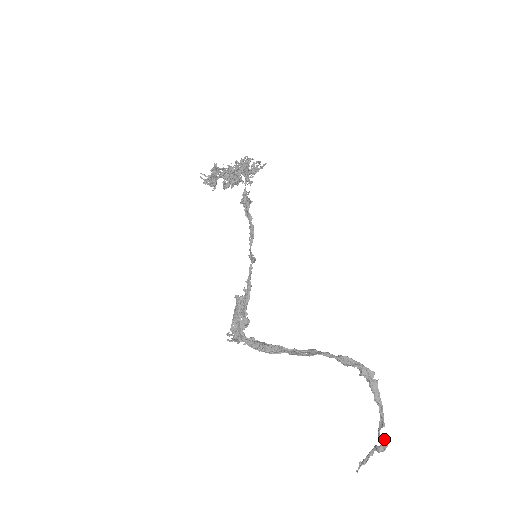
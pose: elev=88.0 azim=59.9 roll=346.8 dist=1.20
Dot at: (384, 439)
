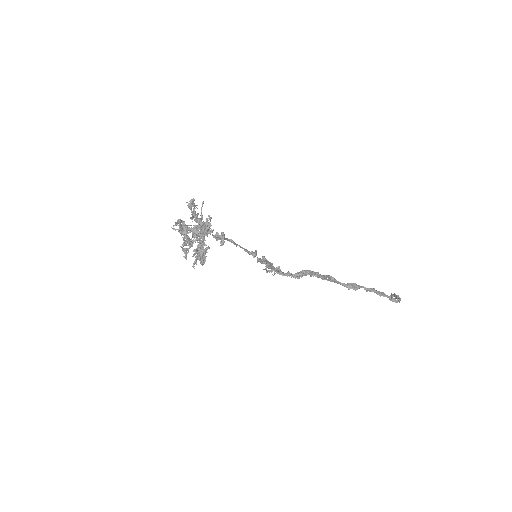
Dot at: occluded
